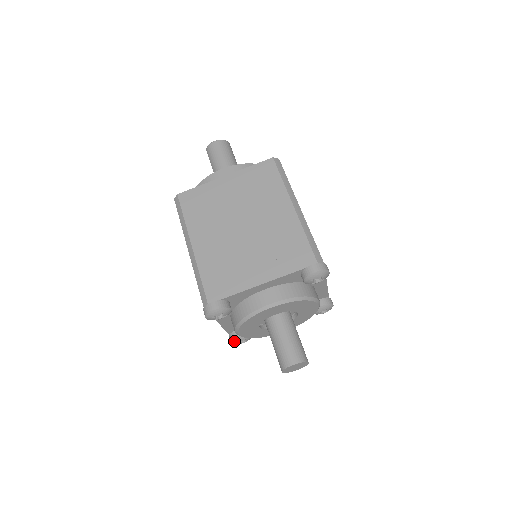
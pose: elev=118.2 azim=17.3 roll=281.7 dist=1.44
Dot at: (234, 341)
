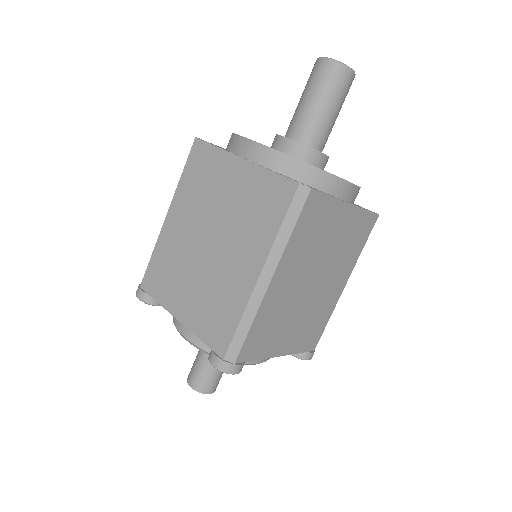
Dot at: occluded
